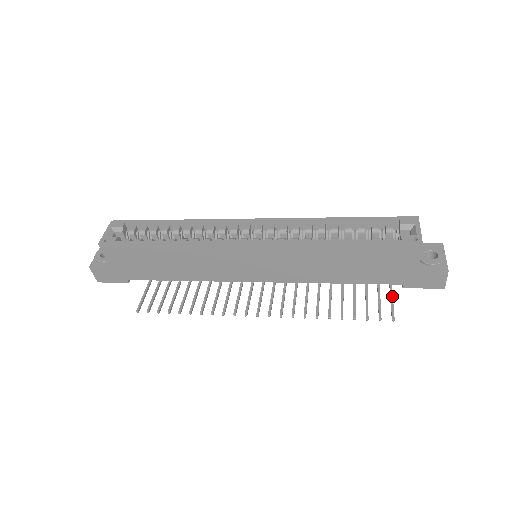
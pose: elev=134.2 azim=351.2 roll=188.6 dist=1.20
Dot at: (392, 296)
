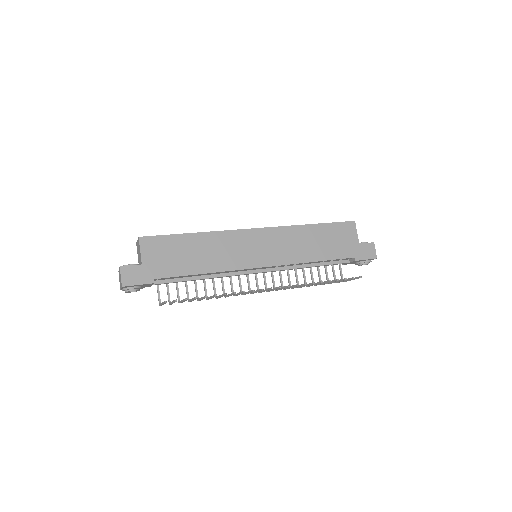
Dot at: occluded
